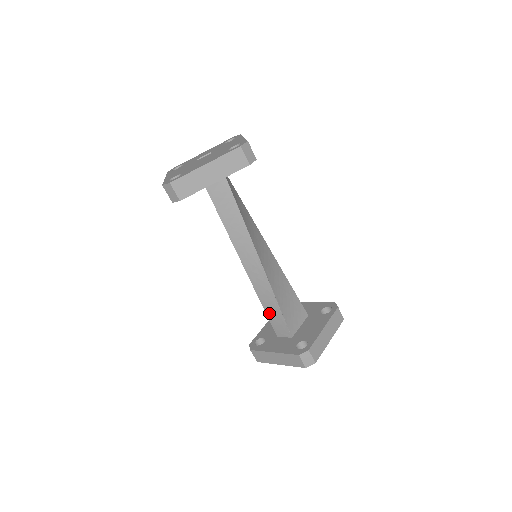
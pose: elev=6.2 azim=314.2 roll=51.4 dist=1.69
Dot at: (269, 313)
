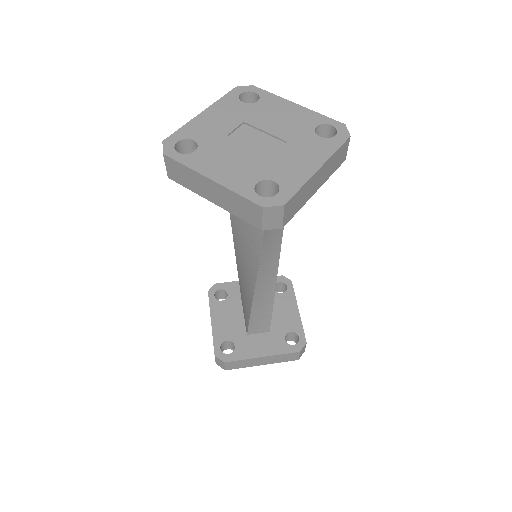
Dot at: (255, 316)
